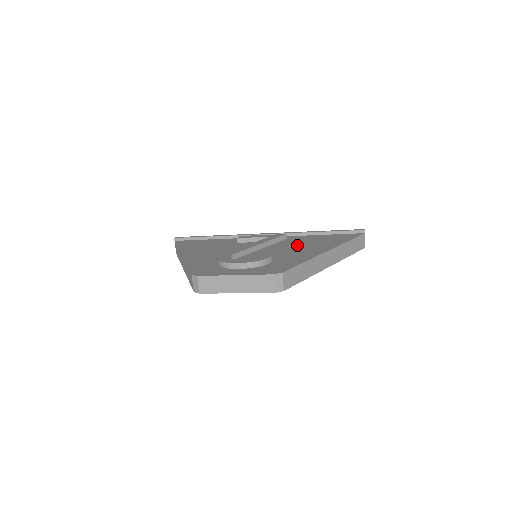
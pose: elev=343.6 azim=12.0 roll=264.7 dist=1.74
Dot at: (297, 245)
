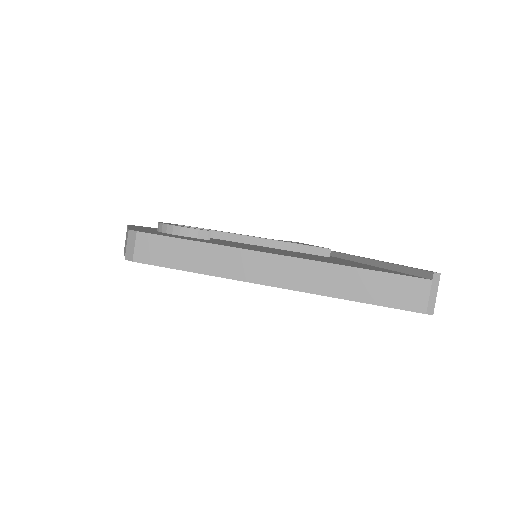
Dot at: occluded
